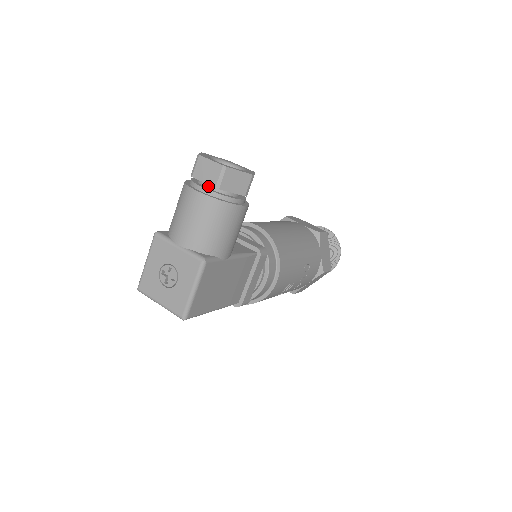
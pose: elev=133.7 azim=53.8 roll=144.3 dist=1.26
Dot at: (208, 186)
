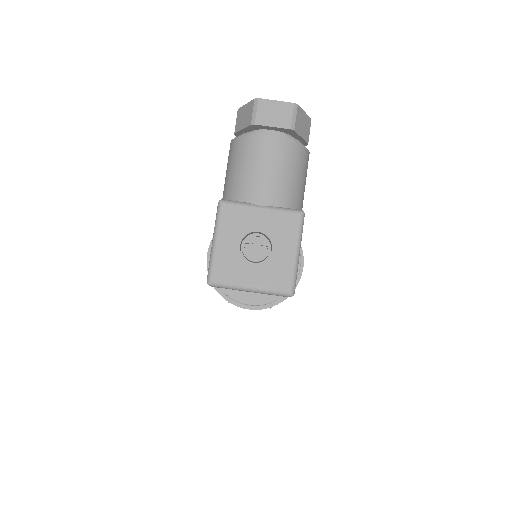
Dot at: (274, 133)
